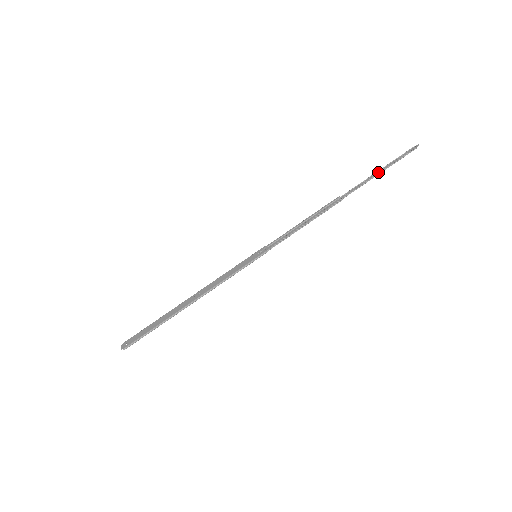
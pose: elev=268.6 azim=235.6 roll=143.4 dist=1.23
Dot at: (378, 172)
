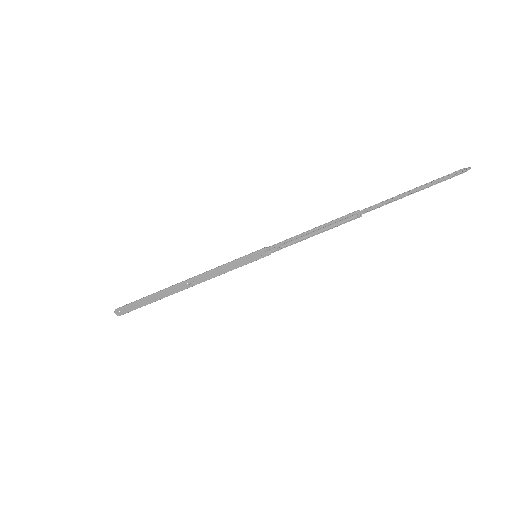
Dot at: (412, 191)
